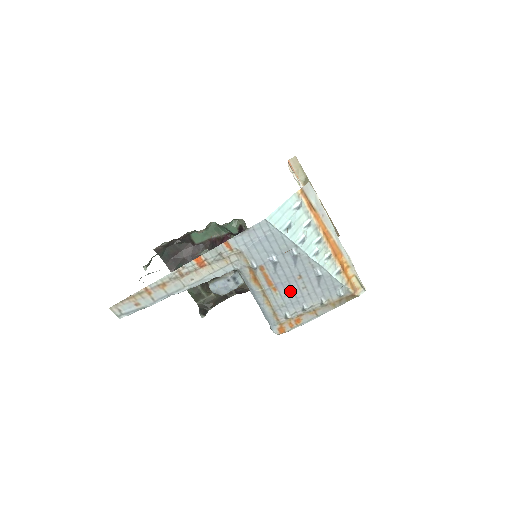
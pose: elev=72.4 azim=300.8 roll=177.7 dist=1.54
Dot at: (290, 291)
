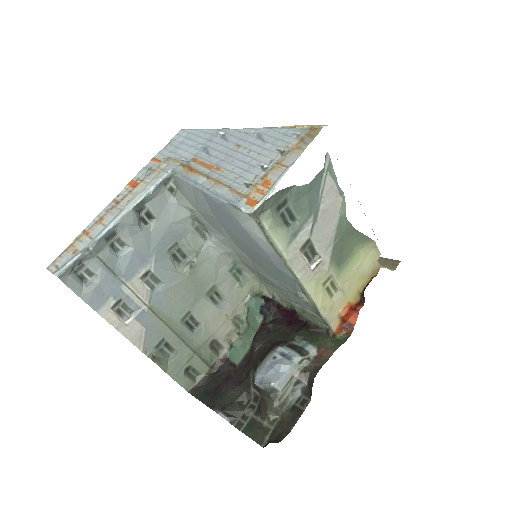
Dot at: (236, 162)
